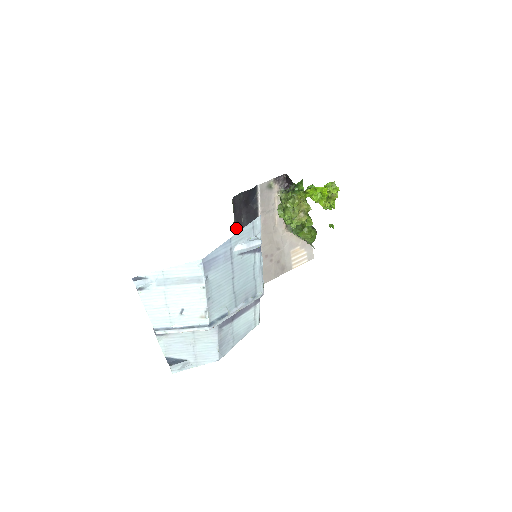
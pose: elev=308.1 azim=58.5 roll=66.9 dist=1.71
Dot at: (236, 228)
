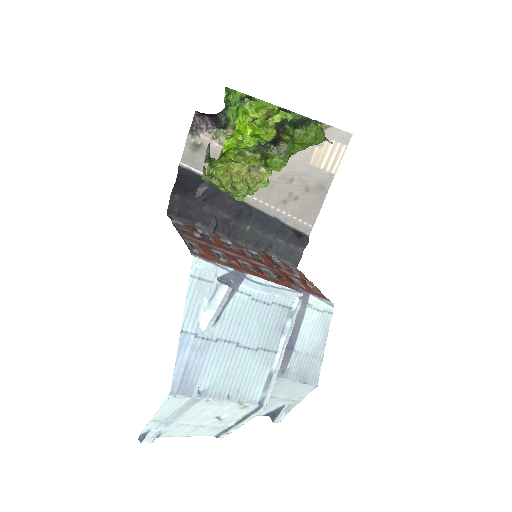
Dot at: (211, 230)
